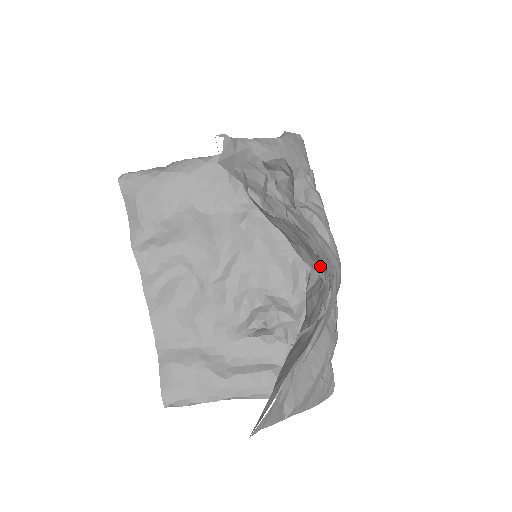
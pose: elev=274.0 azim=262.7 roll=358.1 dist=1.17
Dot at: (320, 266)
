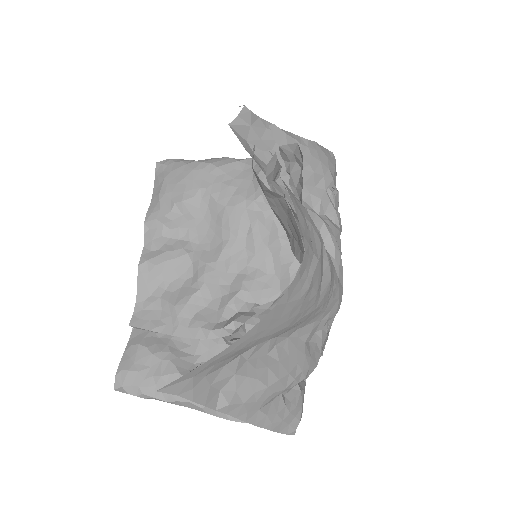
Dot at: occluded
